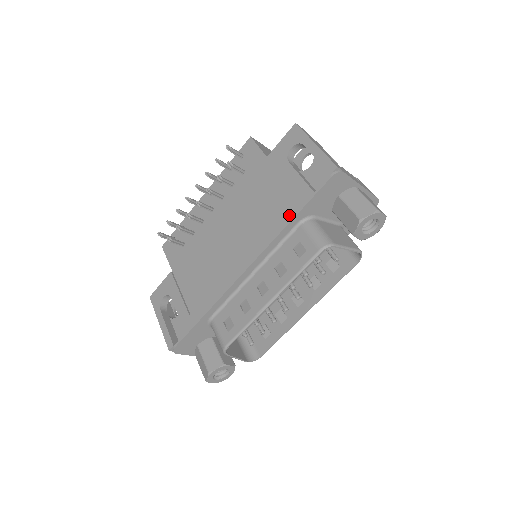
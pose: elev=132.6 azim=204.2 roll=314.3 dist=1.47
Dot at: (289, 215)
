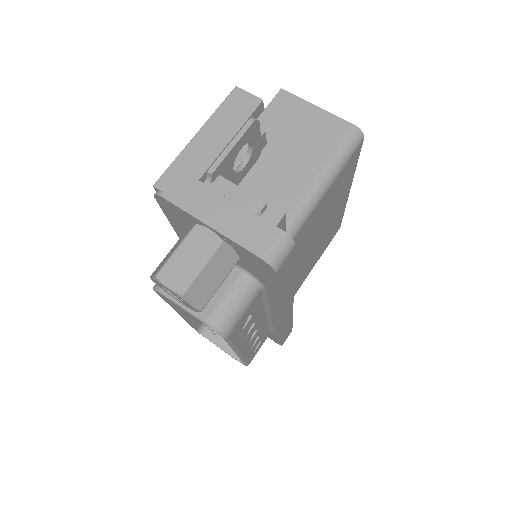
Dot at: occluded
